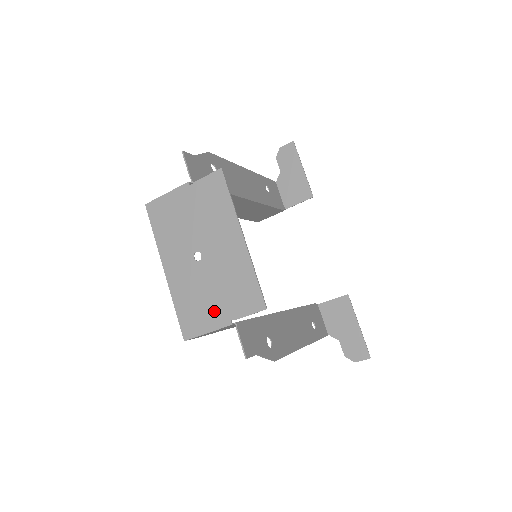
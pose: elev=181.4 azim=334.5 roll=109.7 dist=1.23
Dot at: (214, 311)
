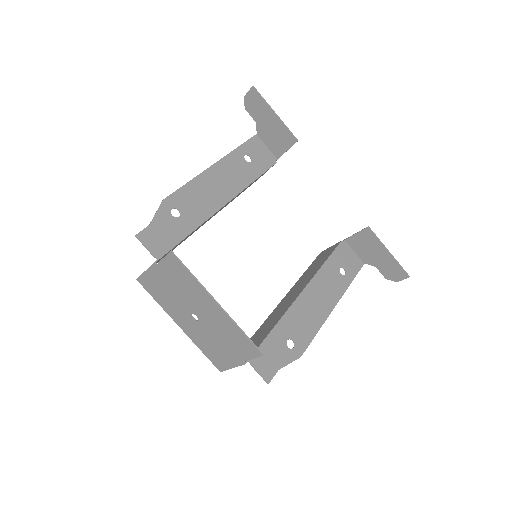
Dot at: (228, 355)
